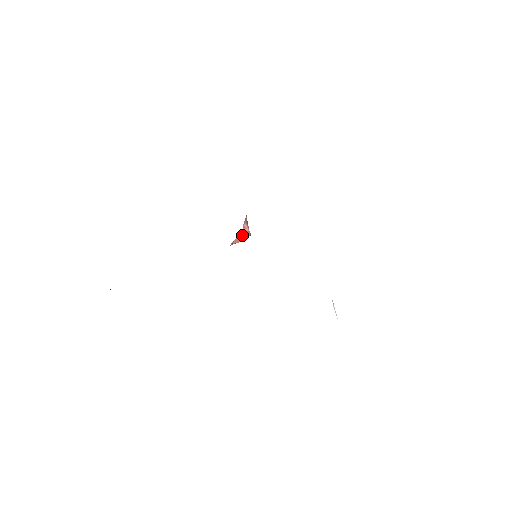
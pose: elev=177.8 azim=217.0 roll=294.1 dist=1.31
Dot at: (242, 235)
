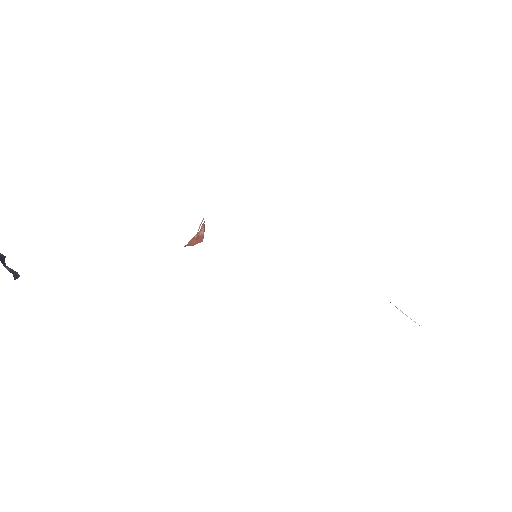
Dot at: (196, 238)
